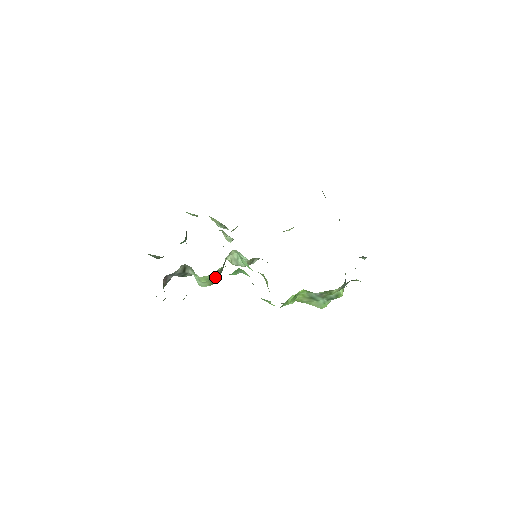
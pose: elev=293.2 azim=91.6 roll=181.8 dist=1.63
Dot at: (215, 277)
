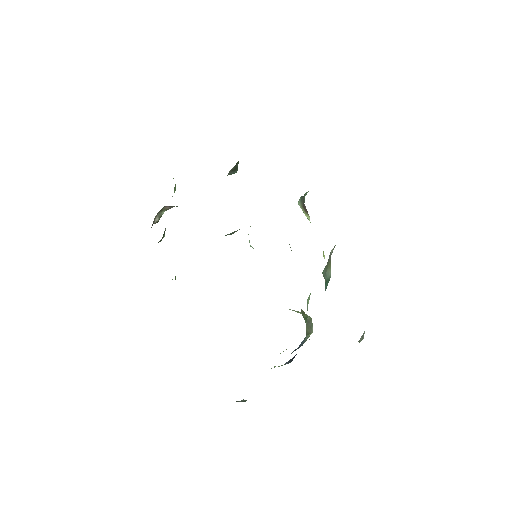
Dot at: occluded
